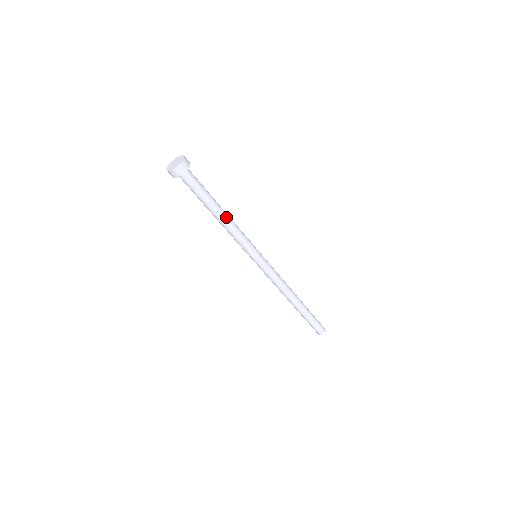
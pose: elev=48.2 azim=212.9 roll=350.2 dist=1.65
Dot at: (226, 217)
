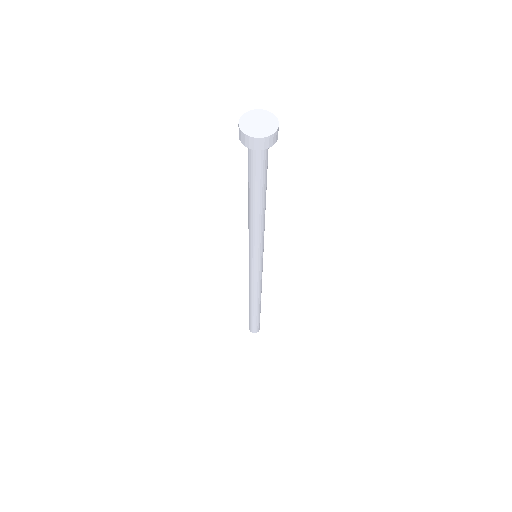
Dot at: (265, 207)
